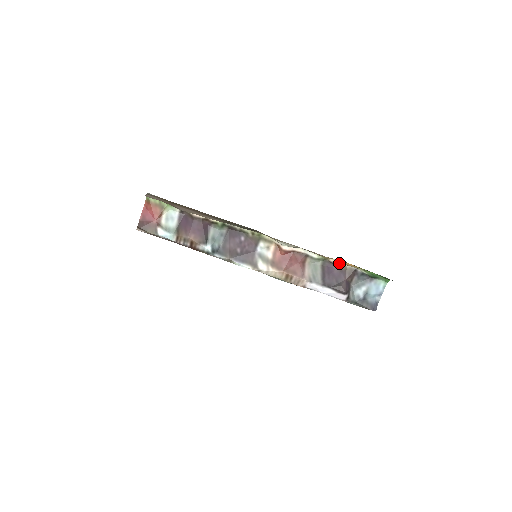
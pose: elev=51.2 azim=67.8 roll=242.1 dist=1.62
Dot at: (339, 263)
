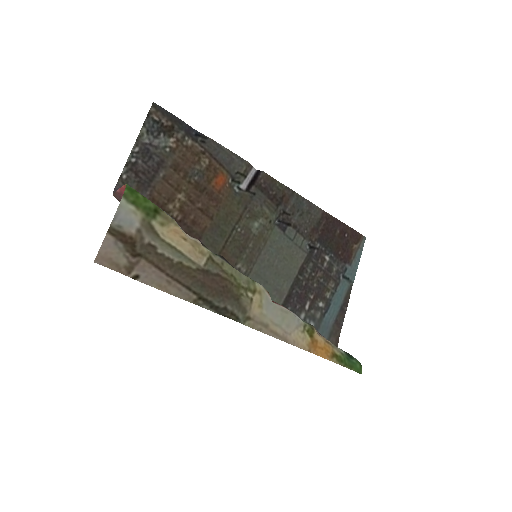
Dot at: (322, 336)
